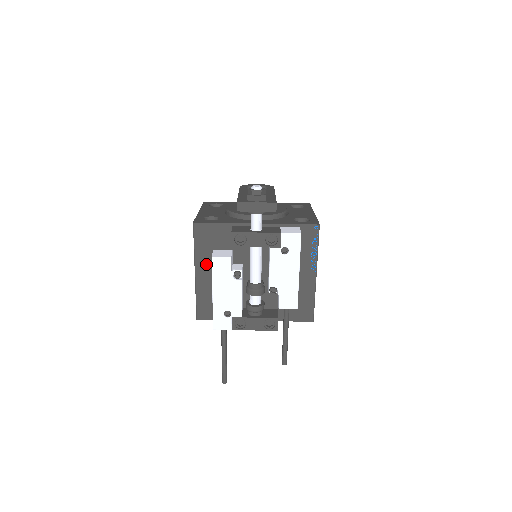
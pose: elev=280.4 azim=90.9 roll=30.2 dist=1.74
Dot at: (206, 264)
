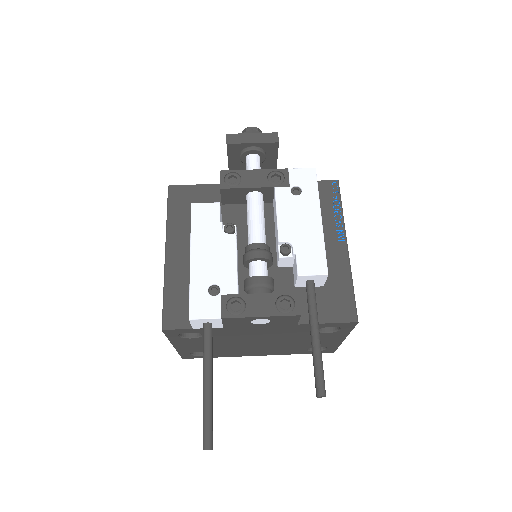
Dot at: (183, 238)
